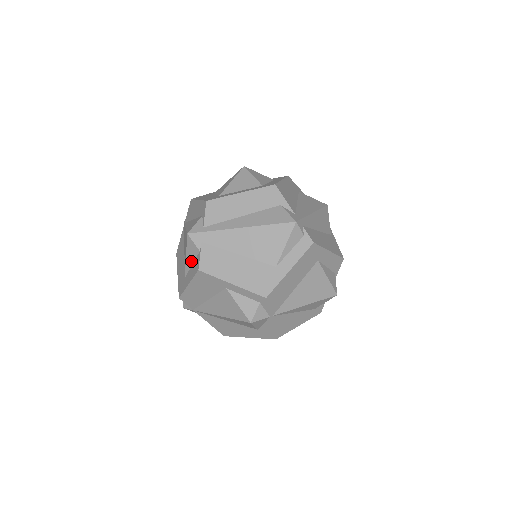
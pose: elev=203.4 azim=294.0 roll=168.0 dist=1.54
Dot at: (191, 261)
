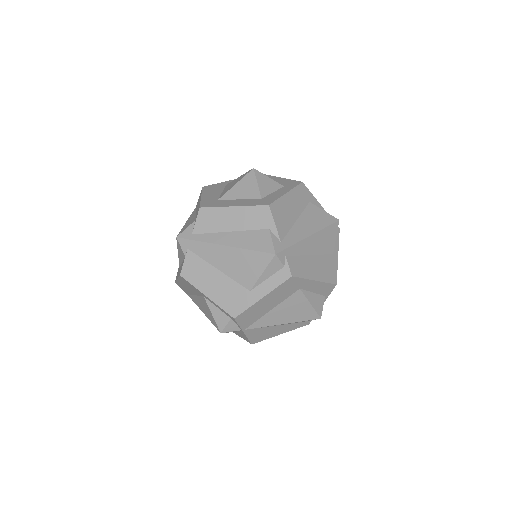
Dot at: (181, 259)
